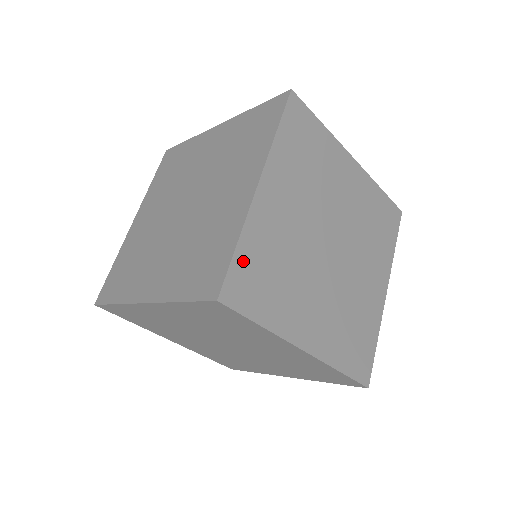
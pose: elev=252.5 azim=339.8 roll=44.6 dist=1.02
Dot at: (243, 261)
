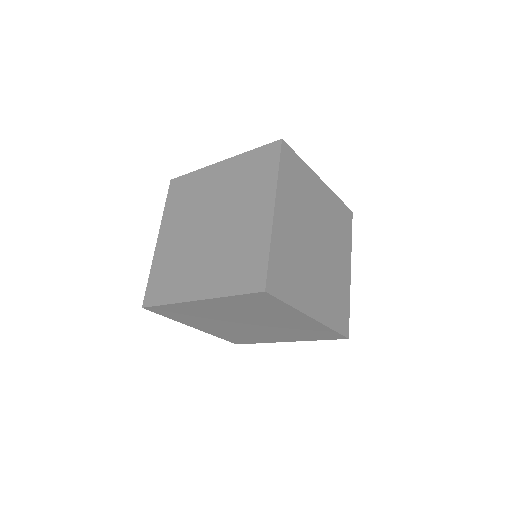
Dot at: (167, 308)
